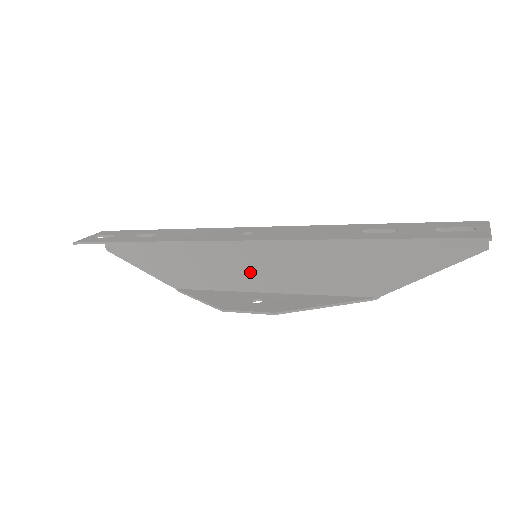
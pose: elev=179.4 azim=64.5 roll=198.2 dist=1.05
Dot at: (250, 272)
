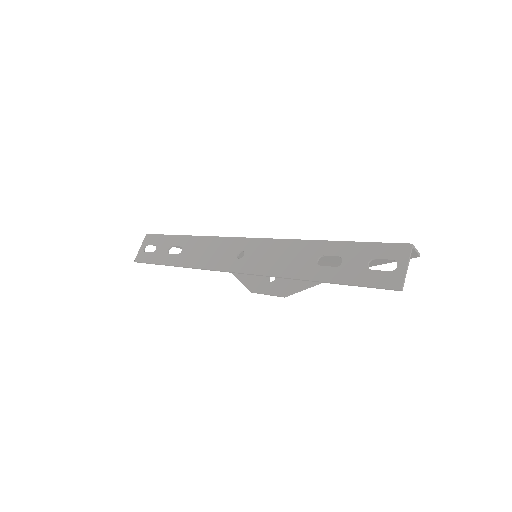
Dot at: occluded
